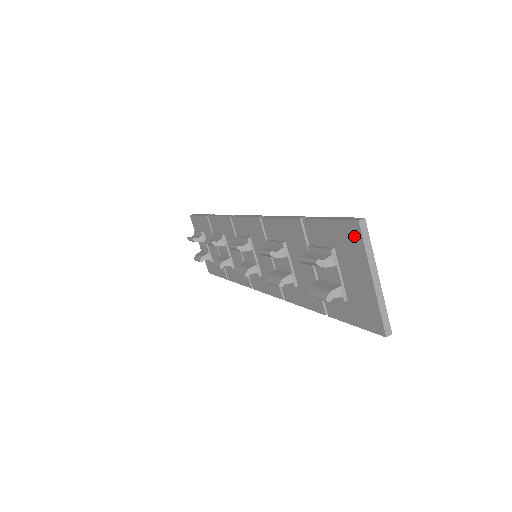
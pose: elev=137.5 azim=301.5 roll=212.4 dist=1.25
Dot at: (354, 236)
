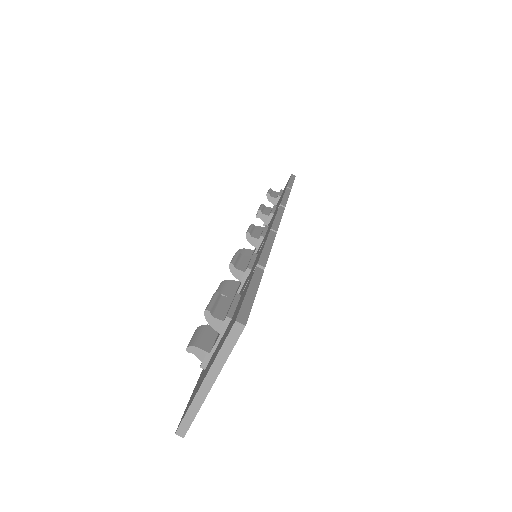
Dot at: (230, 328)
